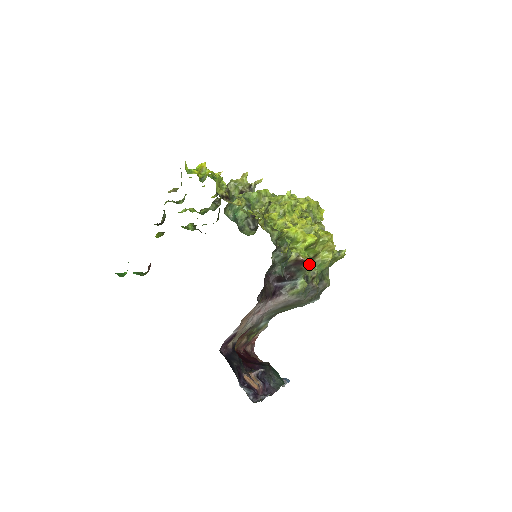
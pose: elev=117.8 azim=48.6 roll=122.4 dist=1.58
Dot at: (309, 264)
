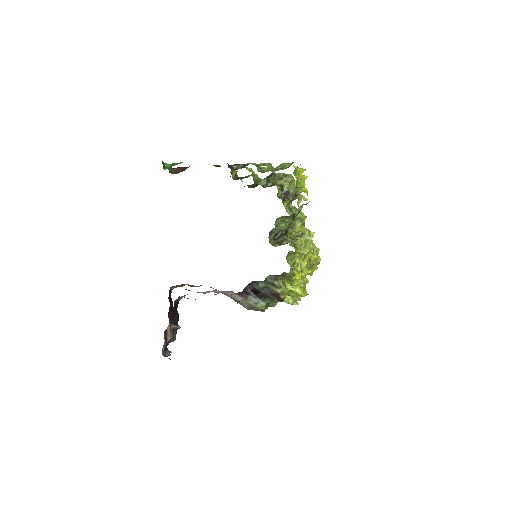
Dot at: occluded
